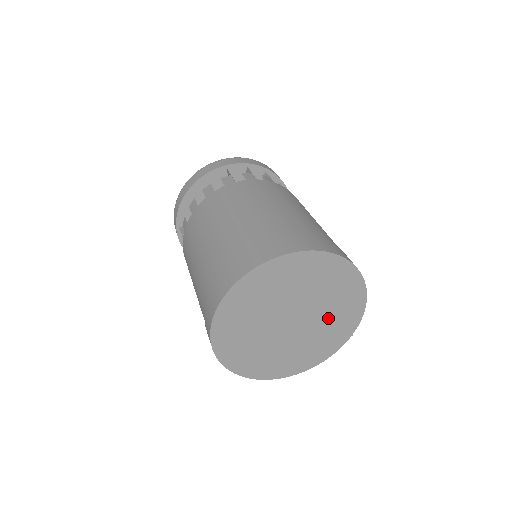
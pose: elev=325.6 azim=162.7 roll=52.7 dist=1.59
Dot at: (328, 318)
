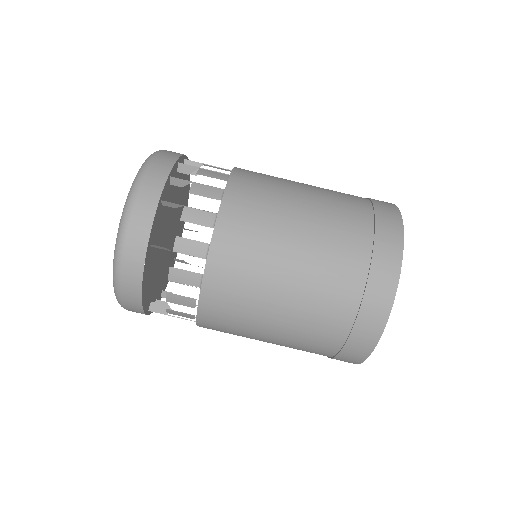
Dot at: occluded
